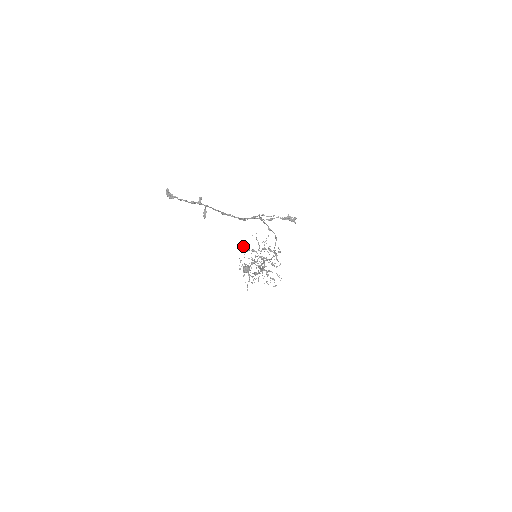
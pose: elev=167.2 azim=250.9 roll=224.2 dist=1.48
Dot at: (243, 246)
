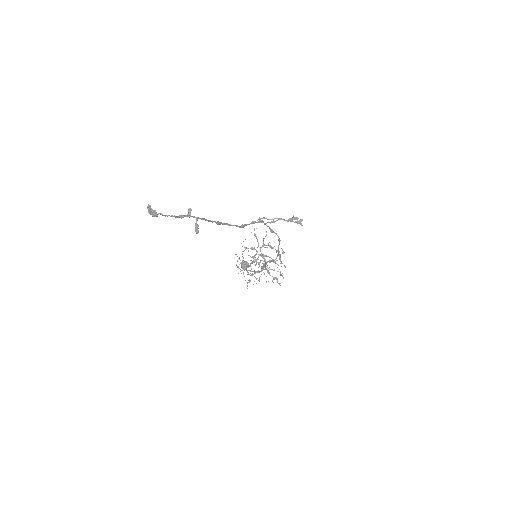
Dot at: occluded
